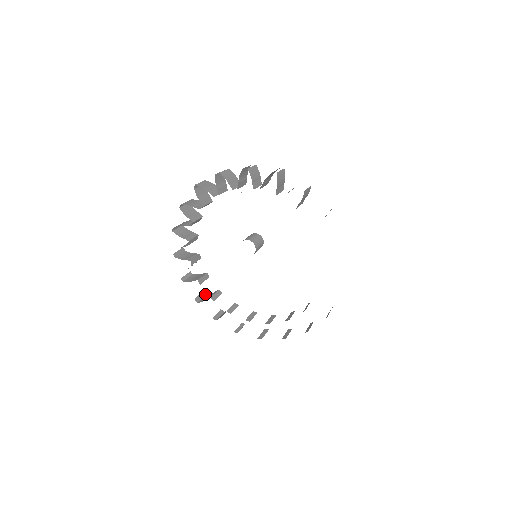
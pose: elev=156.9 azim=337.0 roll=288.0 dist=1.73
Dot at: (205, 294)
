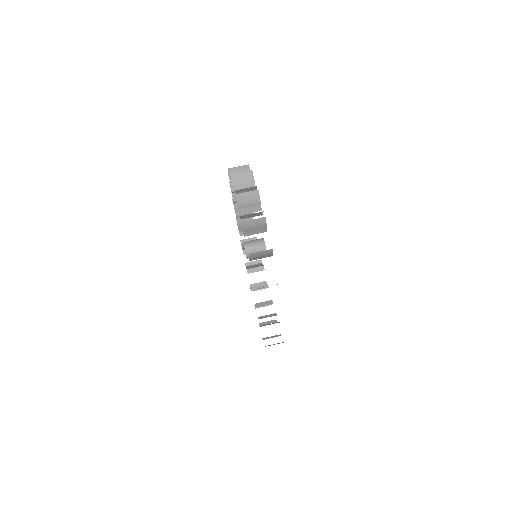
Dot at: (252, 218)
